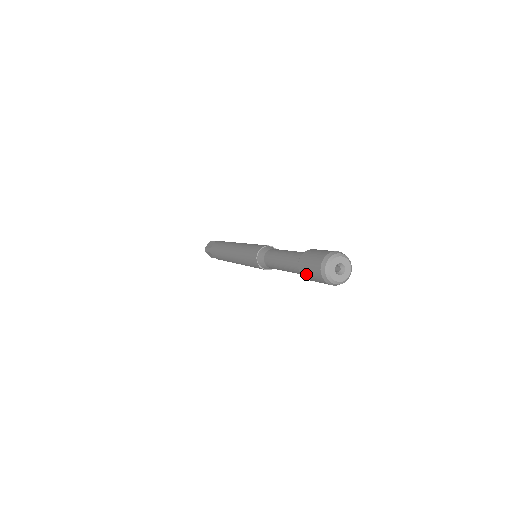
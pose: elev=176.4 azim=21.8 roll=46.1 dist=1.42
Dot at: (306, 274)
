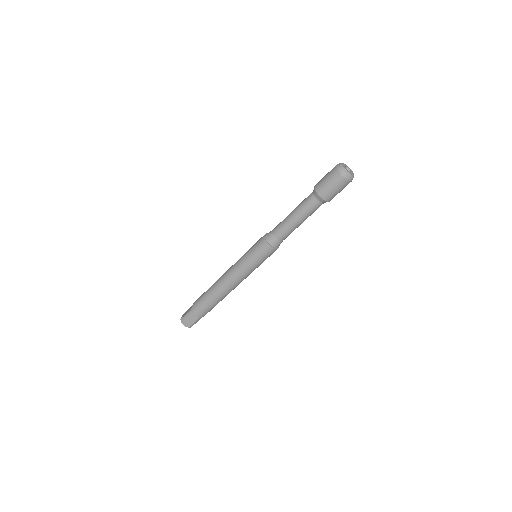
Dot at: (326, 189)
